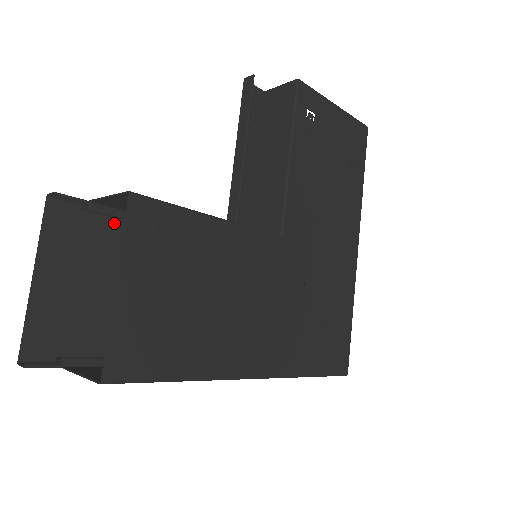
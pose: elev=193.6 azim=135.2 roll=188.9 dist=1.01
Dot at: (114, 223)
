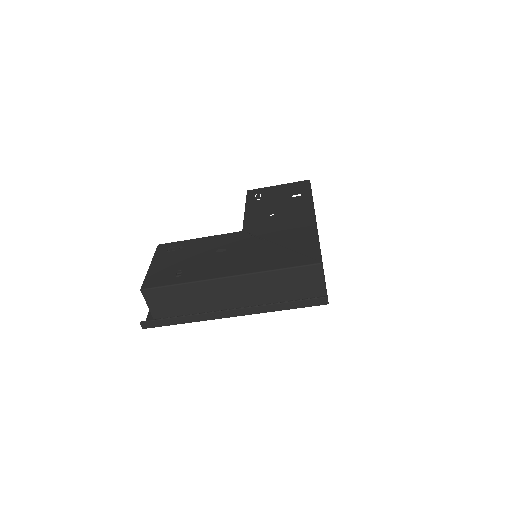
Dot at: occluded
